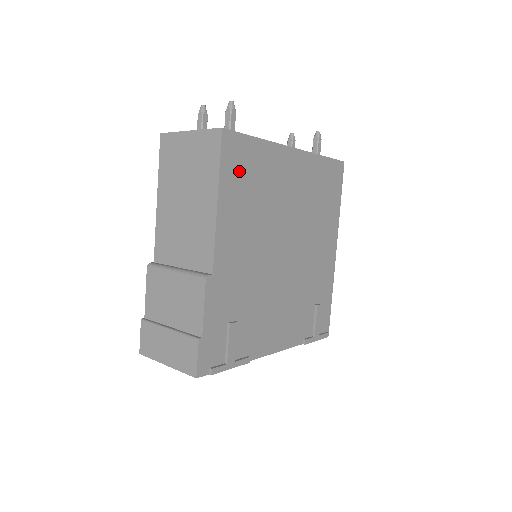
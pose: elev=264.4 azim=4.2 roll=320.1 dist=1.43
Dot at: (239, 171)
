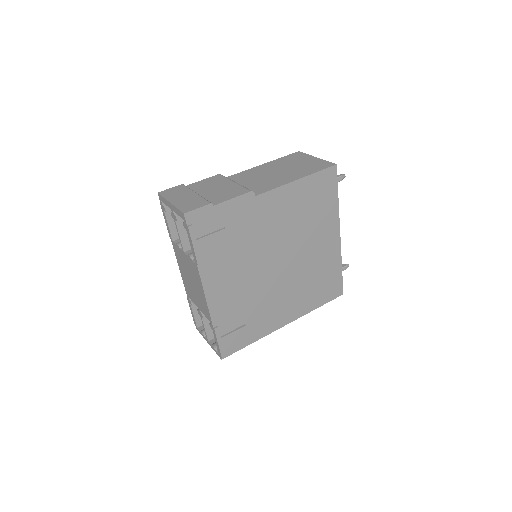
Dot at: (318, 190)
